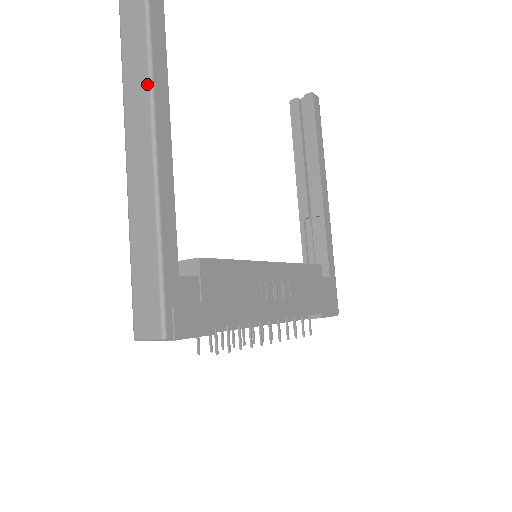
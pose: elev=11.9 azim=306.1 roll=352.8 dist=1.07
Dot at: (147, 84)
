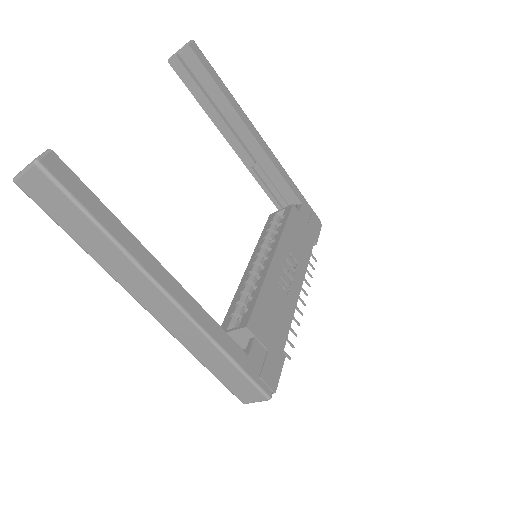
Dot at: (124, 256)
